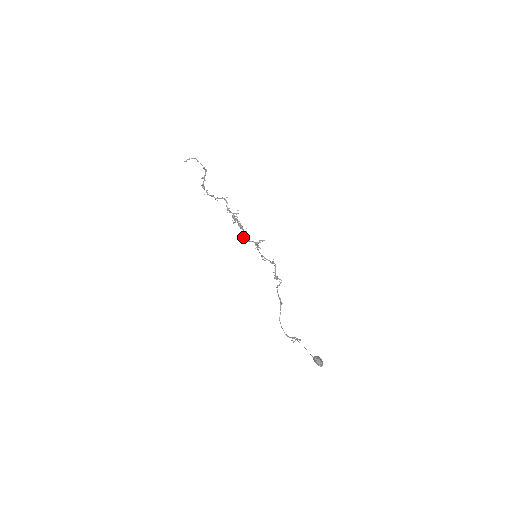
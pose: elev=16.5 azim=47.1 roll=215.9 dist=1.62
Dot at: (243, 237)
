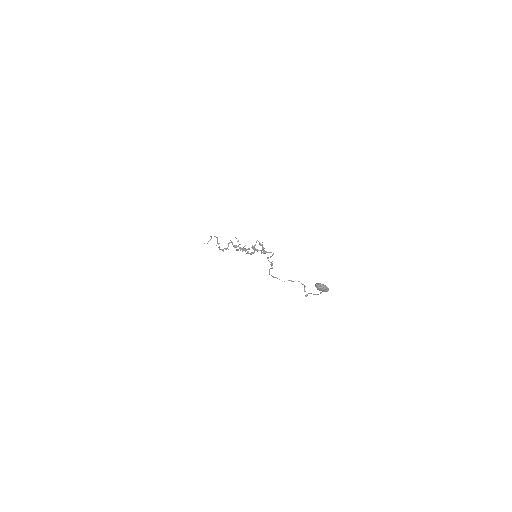
Dot at: (246, 253)
